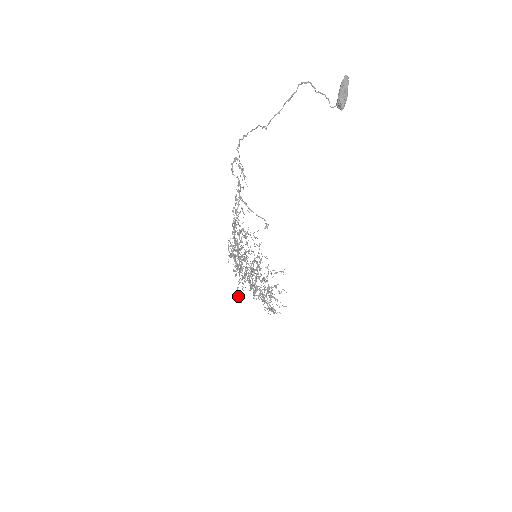
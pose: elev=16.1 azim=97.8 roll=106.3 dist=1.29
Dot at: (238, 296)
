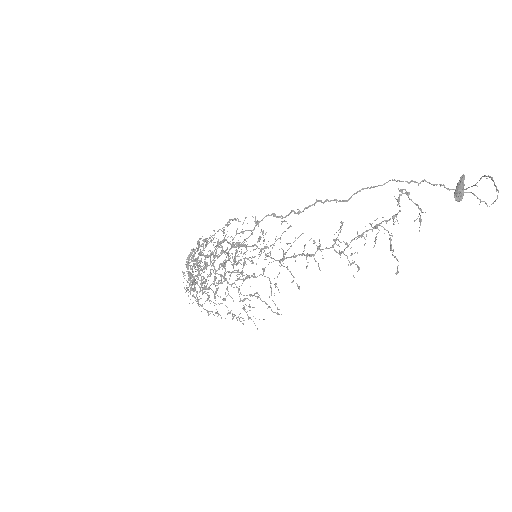
Dot at: (191, 282)
